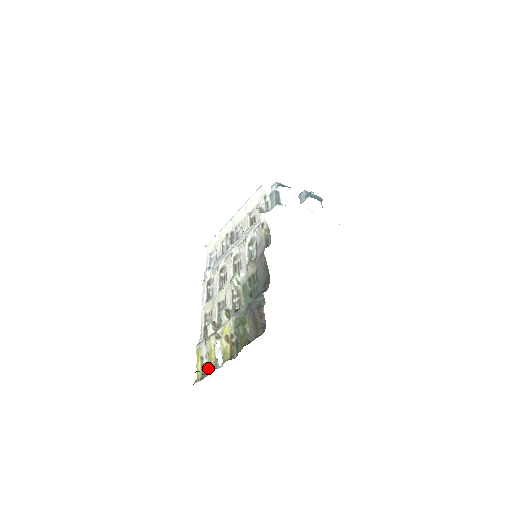
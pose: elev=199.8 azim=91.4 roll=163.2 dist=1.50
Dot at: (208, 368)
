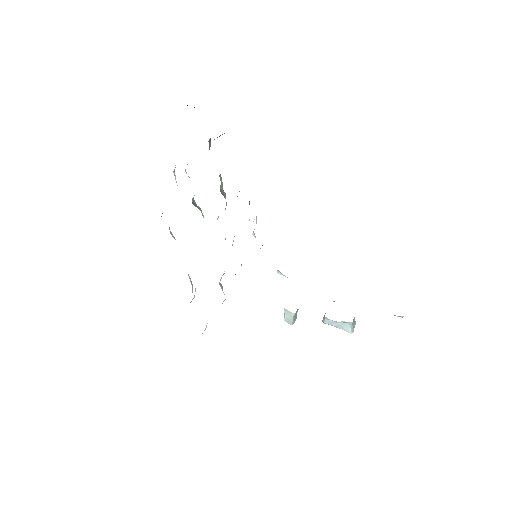
Dot at: occluded
